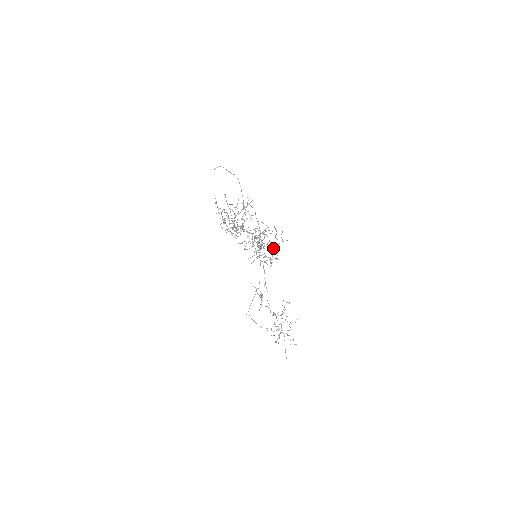
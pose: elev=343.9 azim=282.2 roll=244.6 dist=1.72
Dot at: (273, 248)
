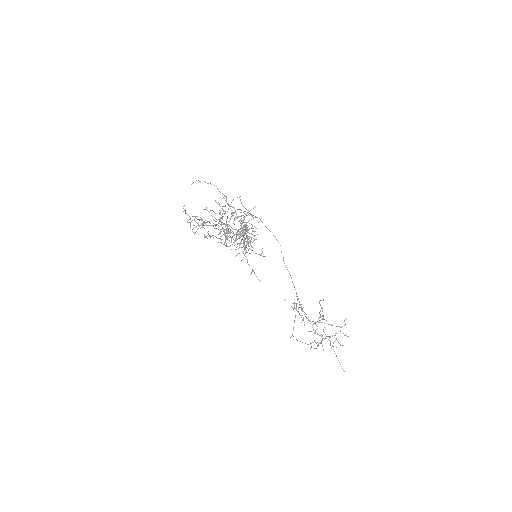
Dot at: (240, 223)
